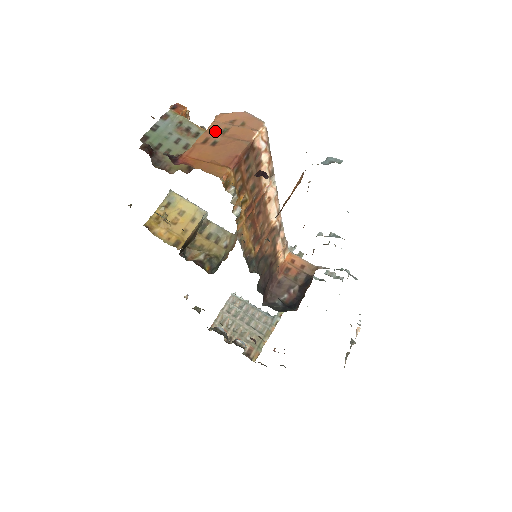
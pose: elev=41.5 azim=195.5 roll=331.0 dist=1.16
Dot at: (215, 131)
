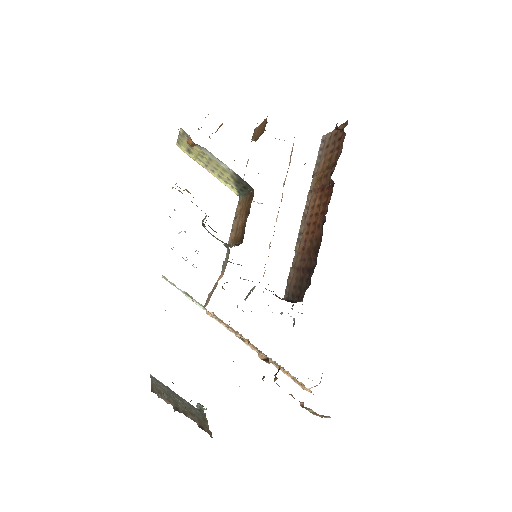
Dot at: occluded
